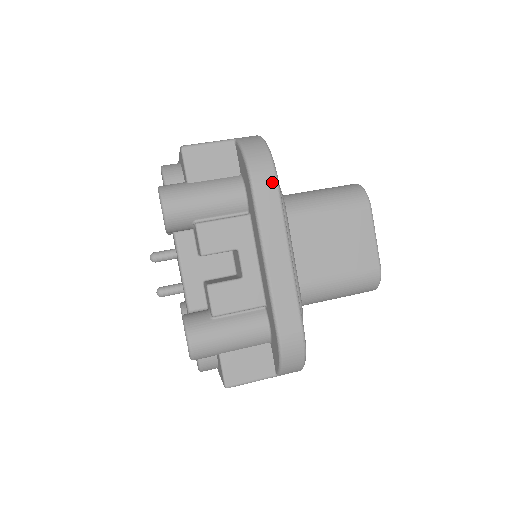
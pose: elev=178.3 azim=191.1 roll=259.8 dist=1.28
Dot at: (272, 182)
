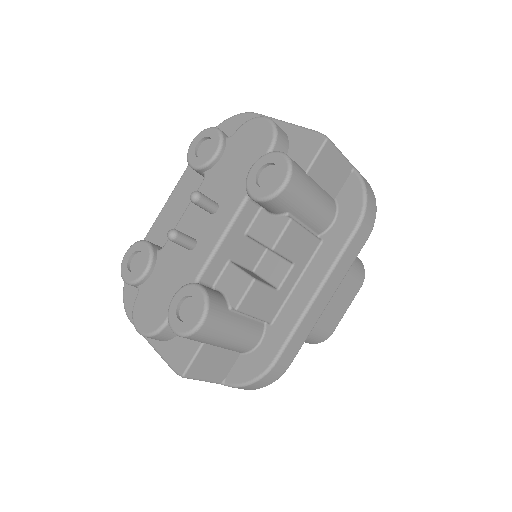
Dot at: (366, 236)
